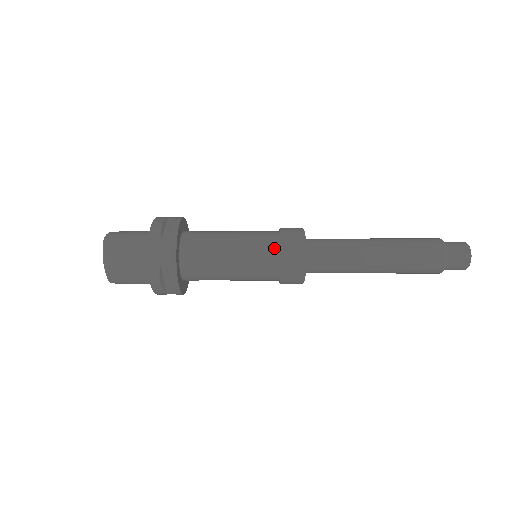
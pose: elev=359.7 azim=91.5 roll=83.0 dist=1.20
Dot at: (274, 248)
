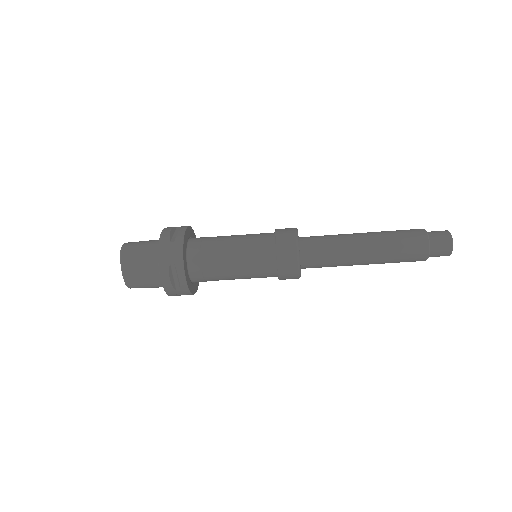
Dot at: (270, 245)
